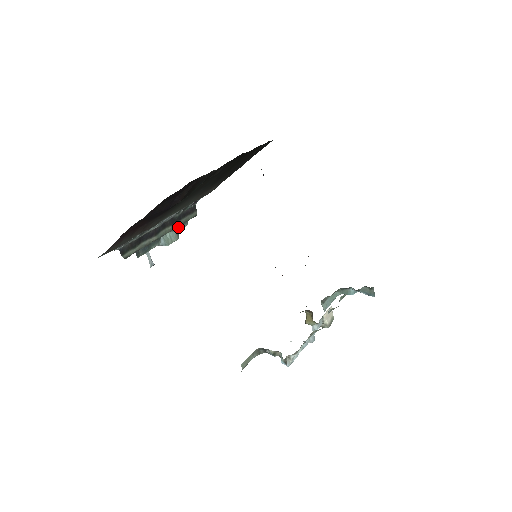
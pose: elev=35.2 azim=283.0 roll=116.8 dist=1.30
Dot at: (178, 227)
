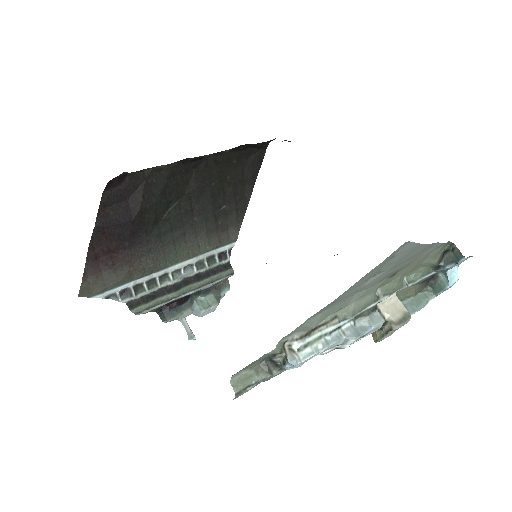
Dot at: (217, 291)
